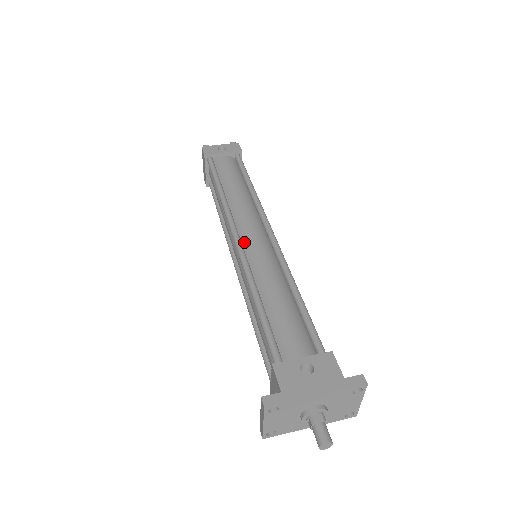
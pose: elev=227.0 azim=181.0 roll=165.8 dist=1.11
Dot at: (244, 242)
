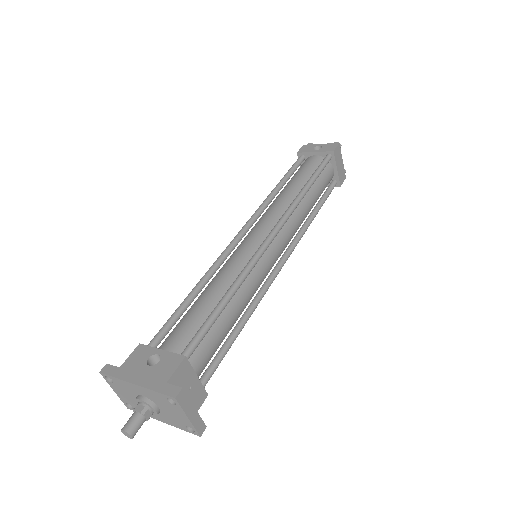
Dot at: (244, 239)
